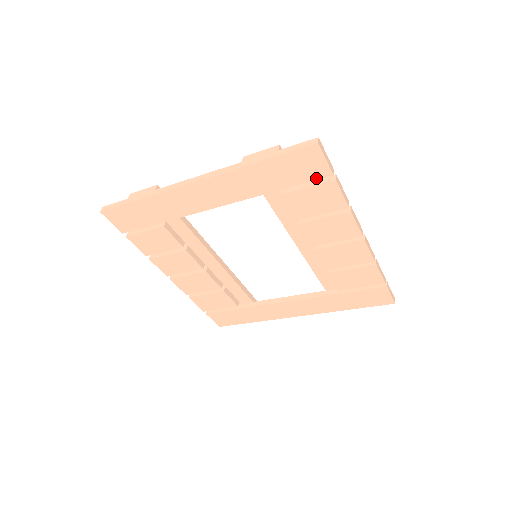
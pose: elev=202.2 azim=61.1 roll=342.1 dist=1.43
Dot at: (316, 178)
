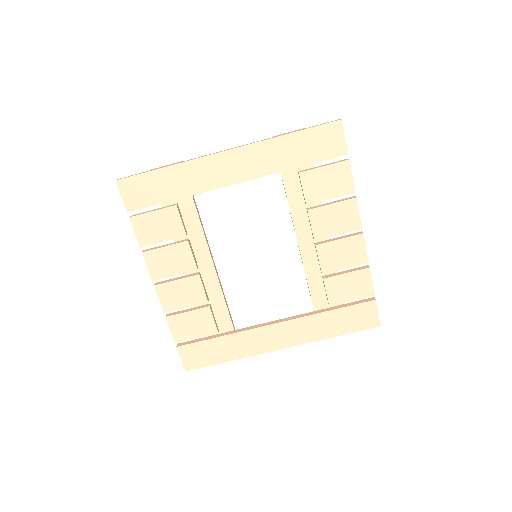
Dot at: (334, 156)
